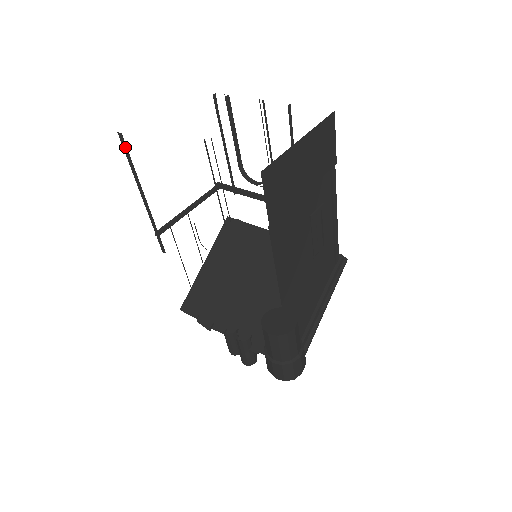
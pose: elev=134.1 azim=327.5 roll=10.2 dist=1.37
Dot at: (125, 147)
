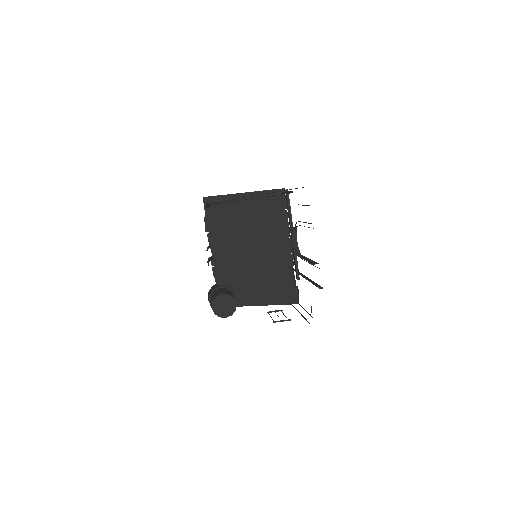
Dot at: (209, 207)
